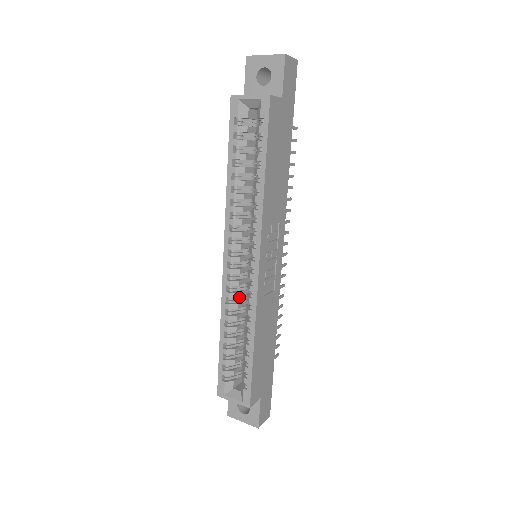
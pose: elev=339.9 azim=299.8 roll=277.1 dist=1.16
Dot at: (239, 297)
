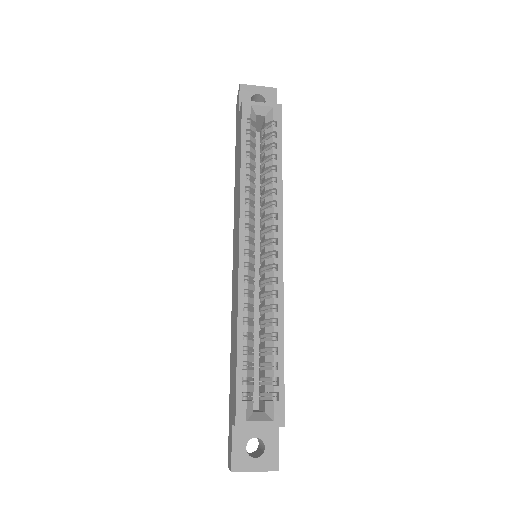
Dot at: (251, 293)
